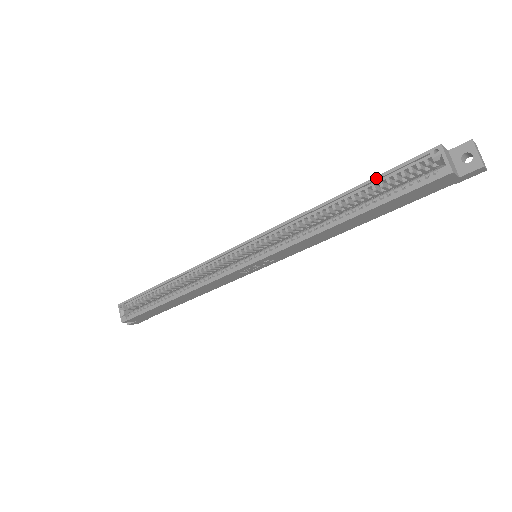
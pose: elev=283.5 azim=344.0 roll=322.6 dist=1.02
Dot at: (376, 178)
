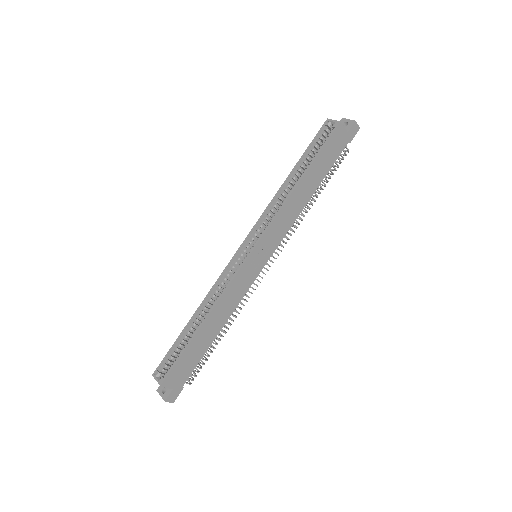
Dot at: (305, 152)
